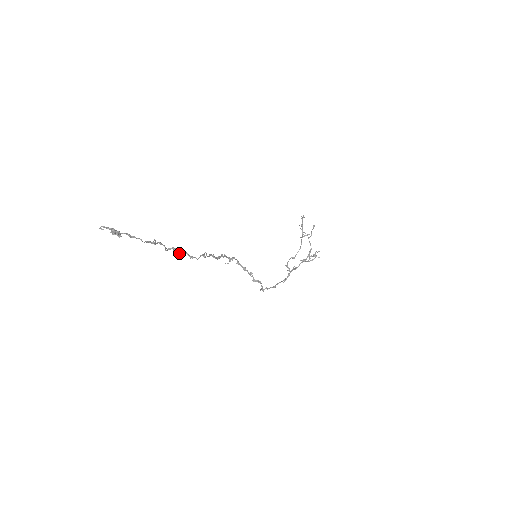
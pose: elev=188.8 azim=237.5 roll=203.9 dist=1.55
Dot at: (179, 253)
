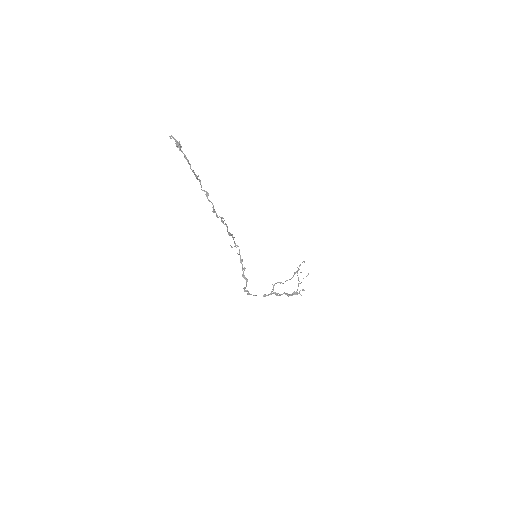
Dot at: occluded
